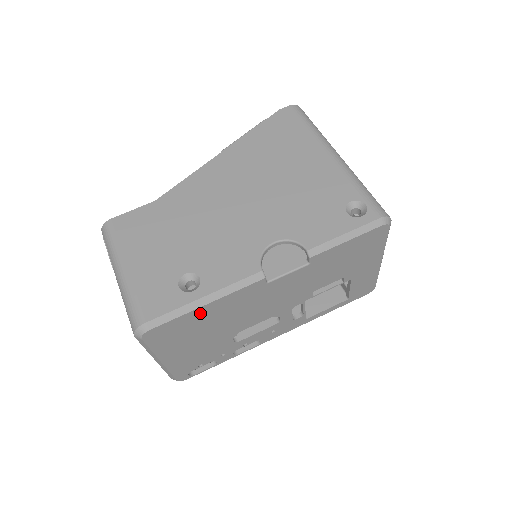
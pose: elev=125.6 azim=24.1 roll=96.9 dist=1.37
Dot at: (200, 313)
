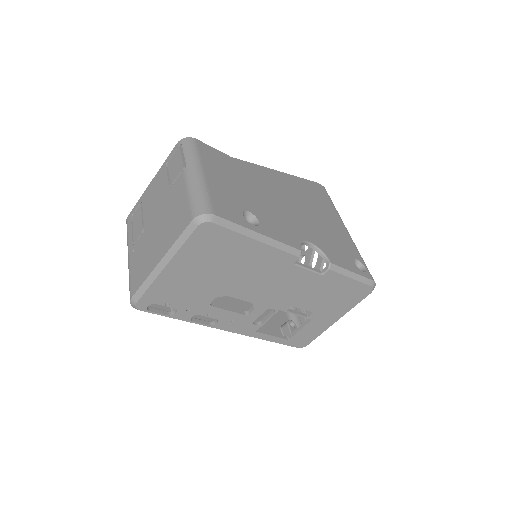
Dot at: (245, 245)
